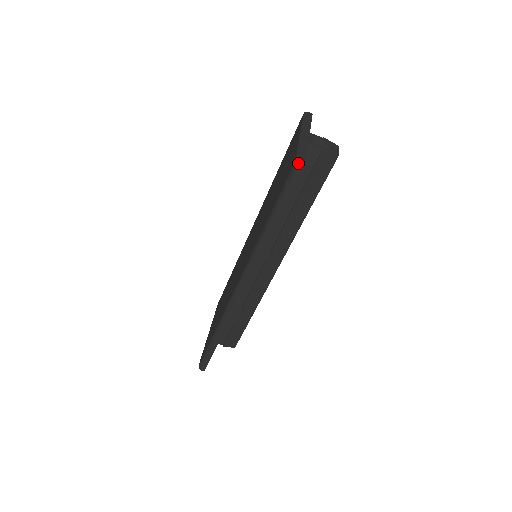
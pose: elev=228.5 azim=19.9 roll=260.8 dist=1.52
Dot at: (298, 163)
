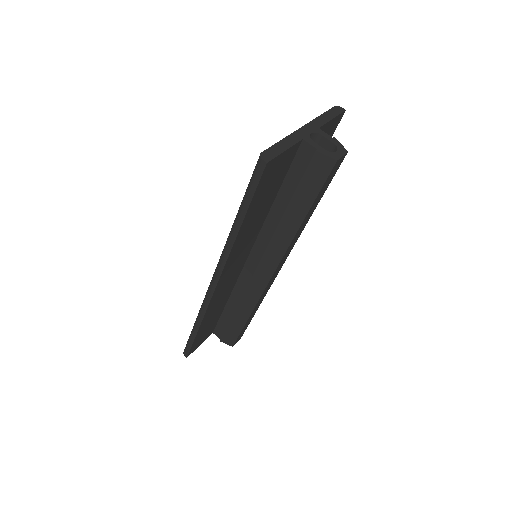
Dot at: (263, 155)
